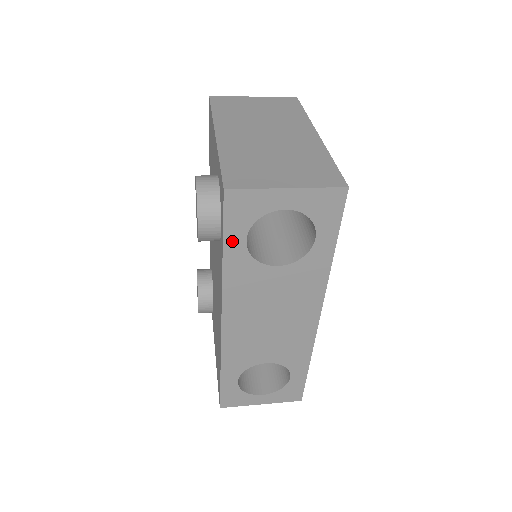
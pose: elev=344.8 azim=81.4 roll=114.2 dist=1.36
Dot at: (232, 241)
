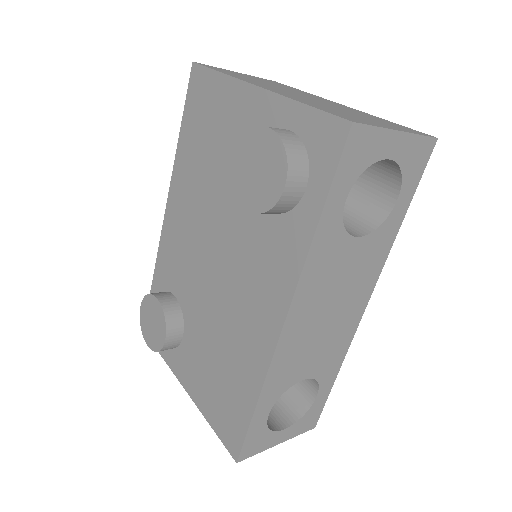
Dot at: (334, 199)
